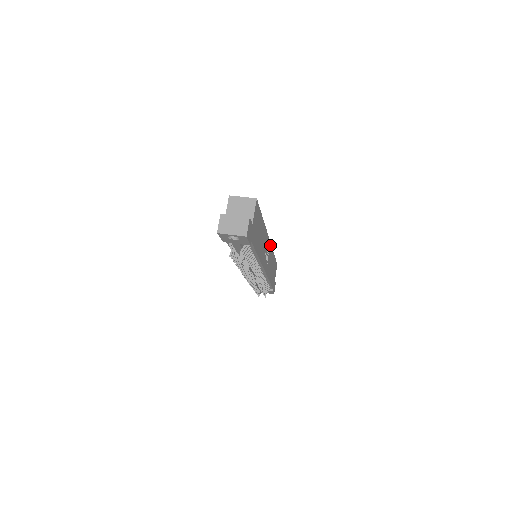
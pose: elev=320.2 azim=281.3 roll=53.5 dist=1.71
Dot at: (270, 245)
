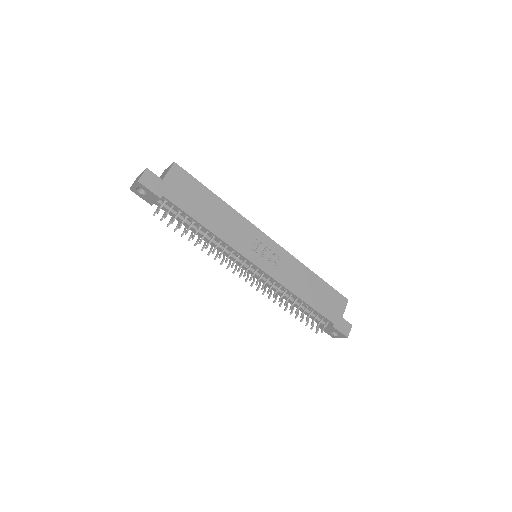
Dot at: (280, 248)
